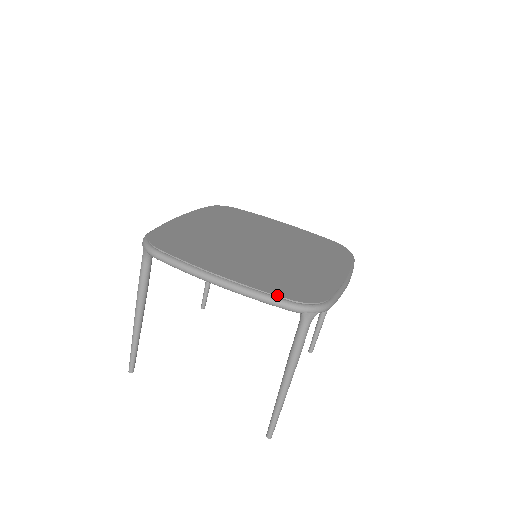
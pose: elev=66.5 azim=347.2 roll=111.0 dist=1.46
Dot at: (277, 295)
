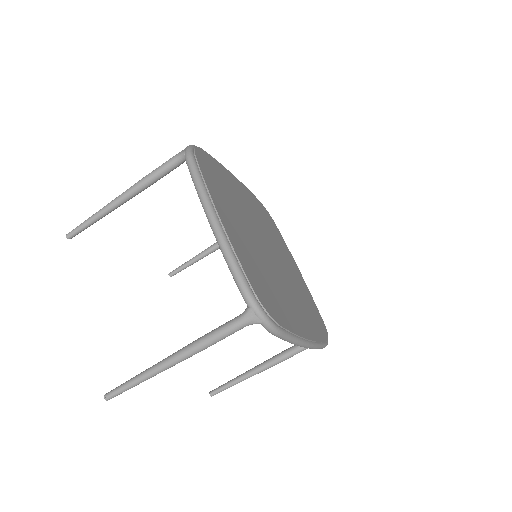
Dot at: (246, 273)
